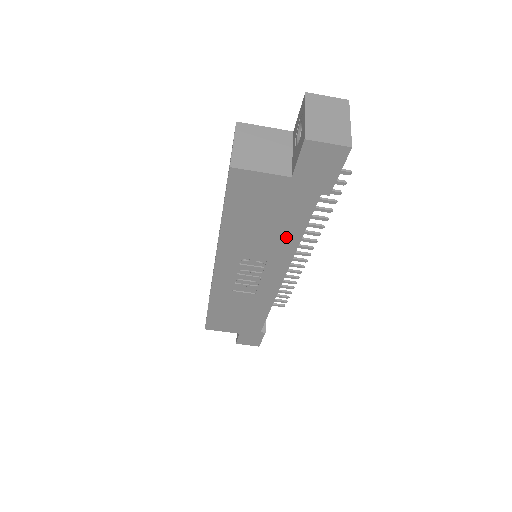
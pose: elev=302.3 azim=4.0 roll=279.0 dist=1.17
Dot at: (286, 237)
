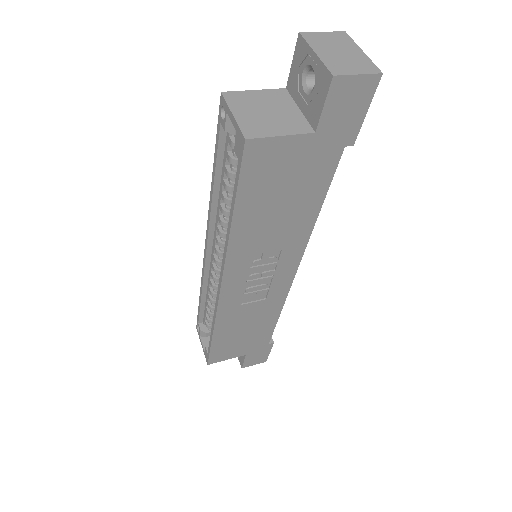
Dot at: (303, 215)
